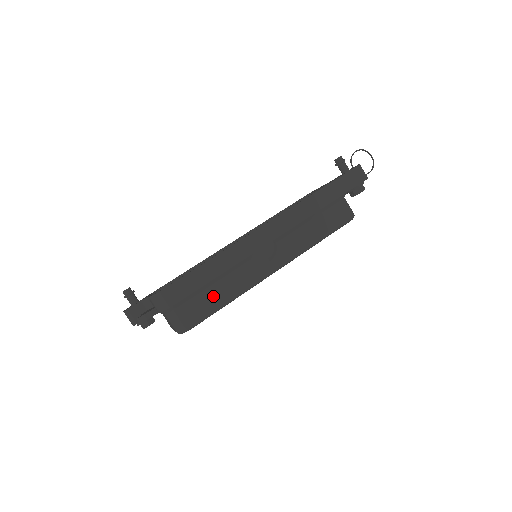
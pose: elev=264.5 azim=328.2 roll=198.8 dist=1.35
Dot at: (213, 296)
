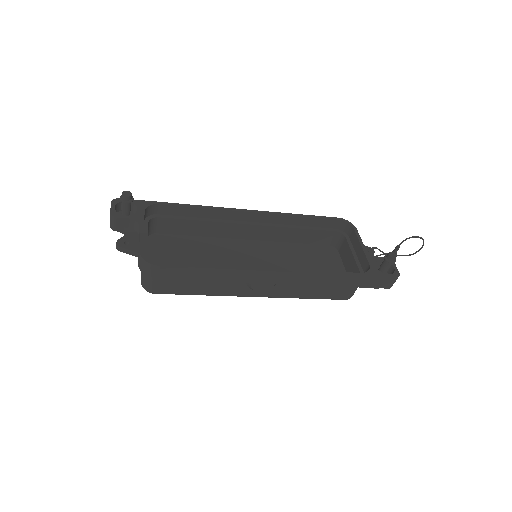
Dot at: (191, 287)
